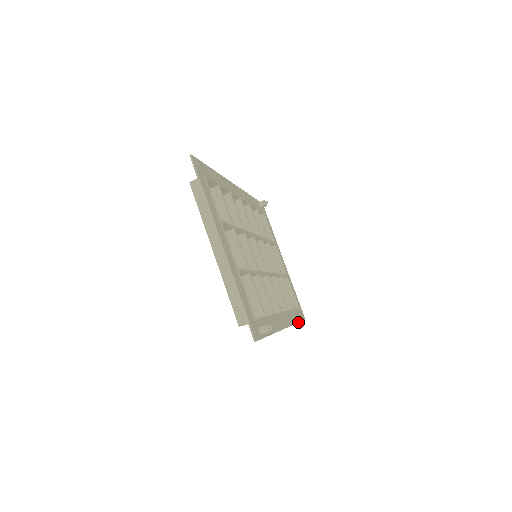
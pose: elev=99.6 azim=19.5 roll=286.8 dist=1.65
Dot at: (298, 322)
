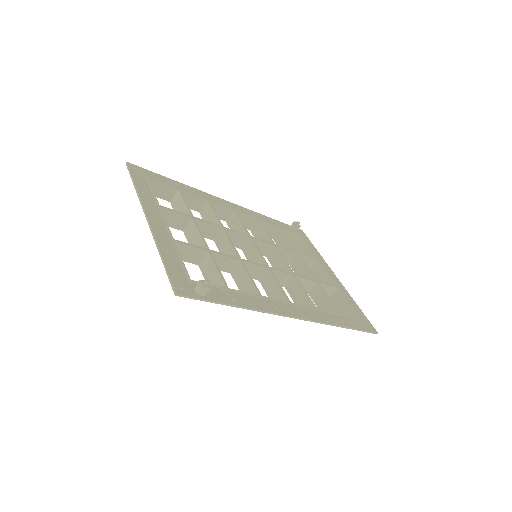
Dot at: (347, 327)
